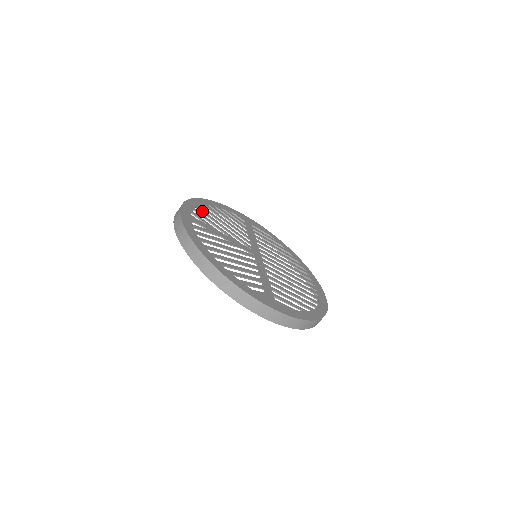
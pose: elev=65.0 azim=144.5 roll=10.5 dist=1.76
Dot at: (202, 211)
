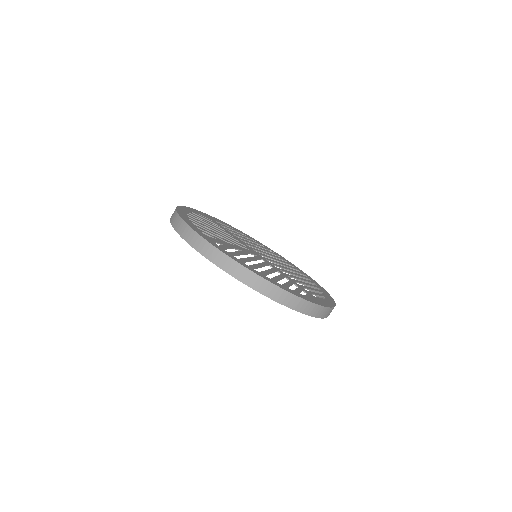
Dot at: (197, 224)
